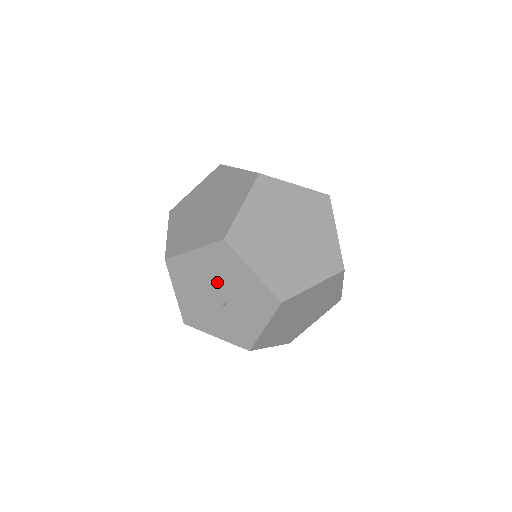
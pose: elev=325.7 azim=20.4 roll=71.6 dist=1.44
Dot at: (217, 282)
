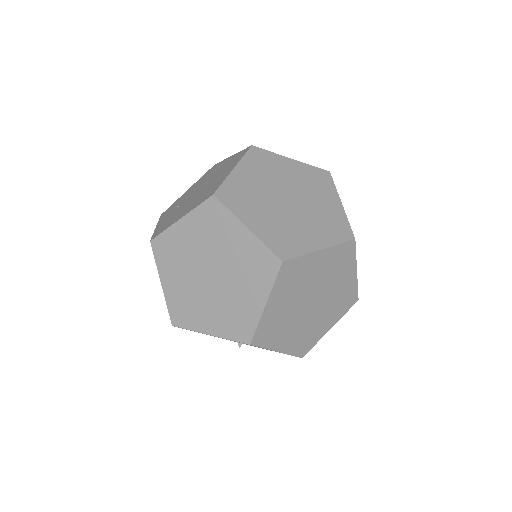
Dot at: occluded
